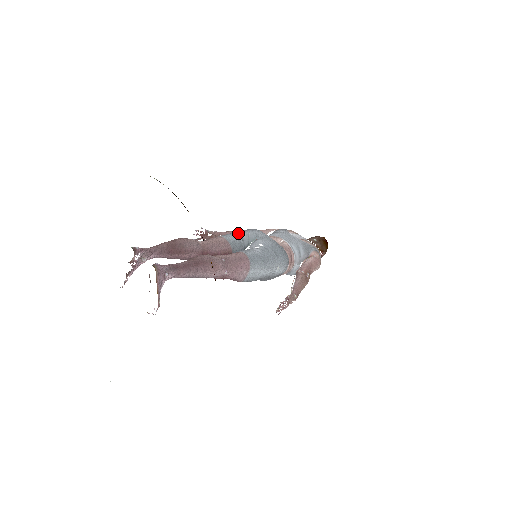
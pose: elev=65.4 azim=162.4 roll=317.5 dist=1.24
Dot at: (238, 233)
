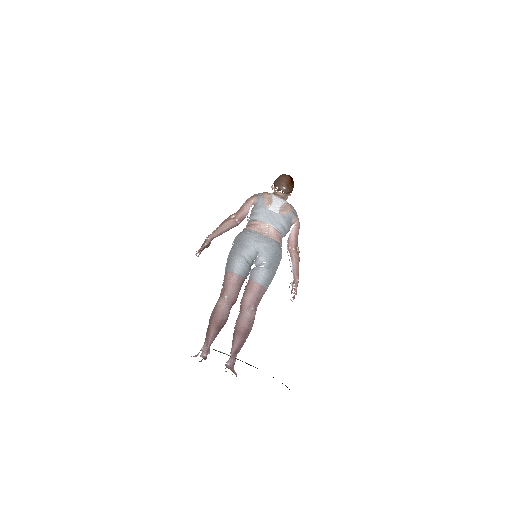
Dot at: (241, 257)
